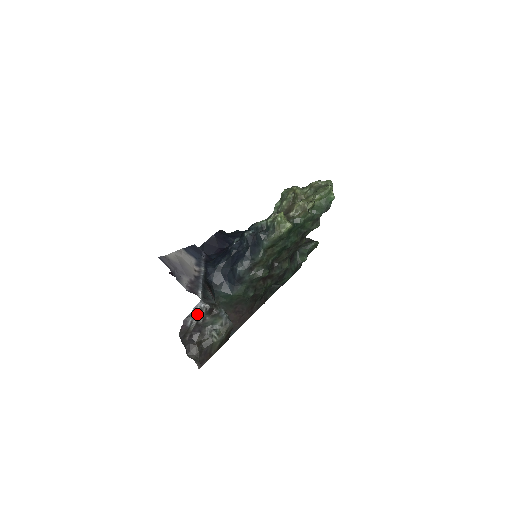
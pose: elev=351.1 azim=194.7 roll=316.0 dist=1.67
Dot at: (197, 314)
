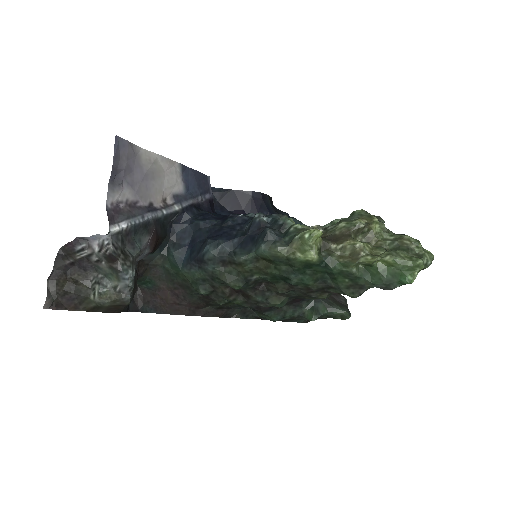
Dot at: (95, 246)
